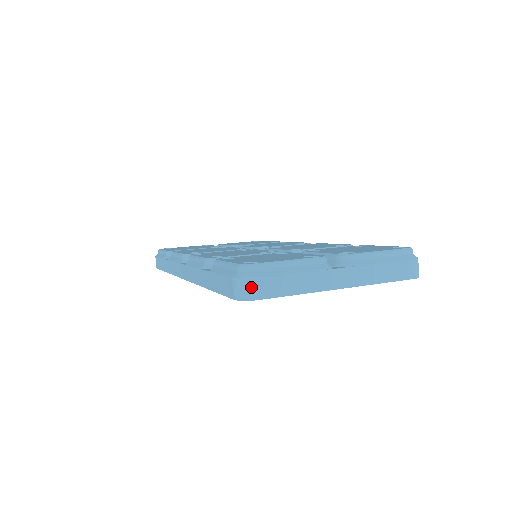
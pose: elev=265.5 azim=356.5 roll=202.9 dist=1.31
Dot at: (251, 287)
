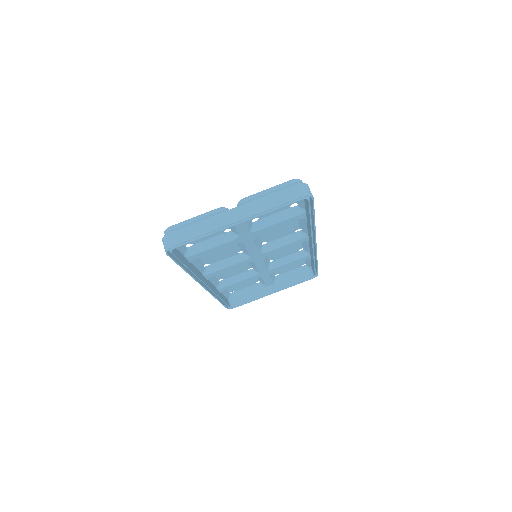
Dot at: (168, 240)
